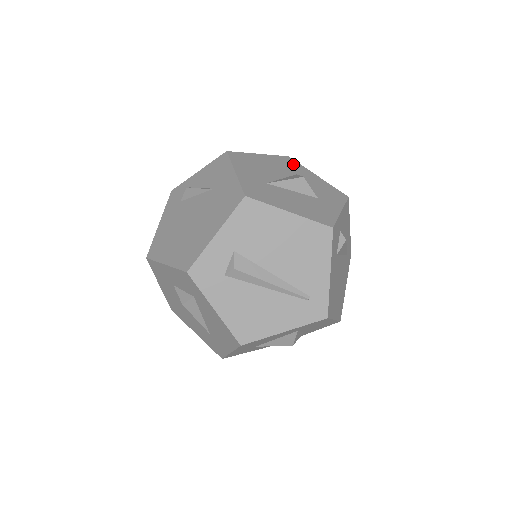
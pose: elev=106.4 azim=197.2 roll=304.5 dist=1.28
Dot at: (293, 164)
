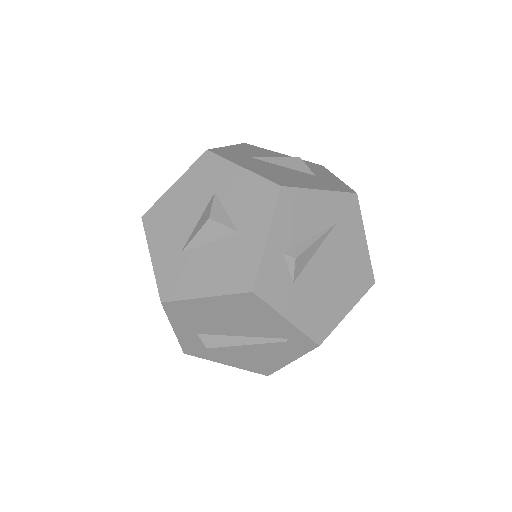
Dot at: (211, 167)
